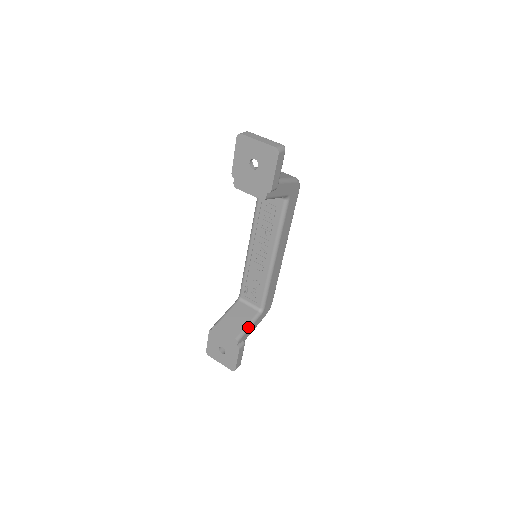
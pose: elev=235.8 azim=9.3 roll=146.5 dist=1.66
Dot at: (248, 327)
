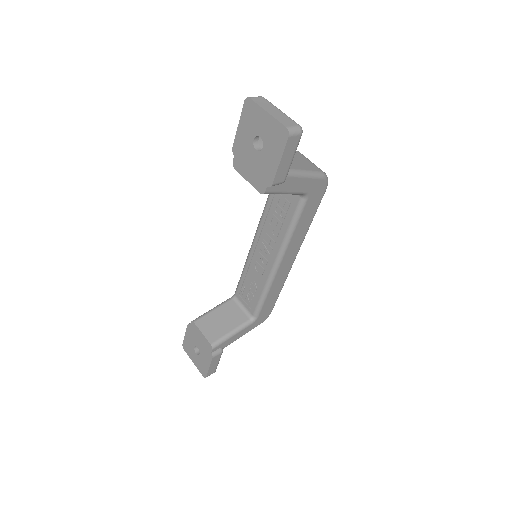
Dot at: (231, 334)
